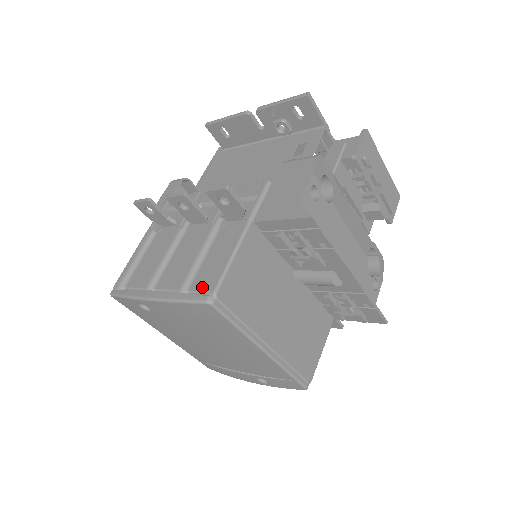
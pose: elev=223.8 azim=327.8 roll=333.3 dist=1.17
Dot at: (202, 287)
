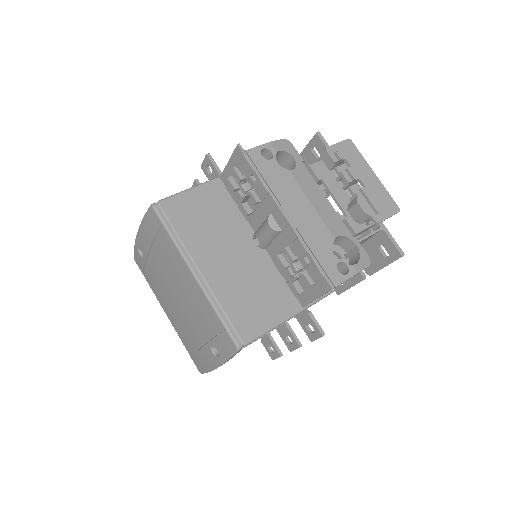
Dot at: occluded
